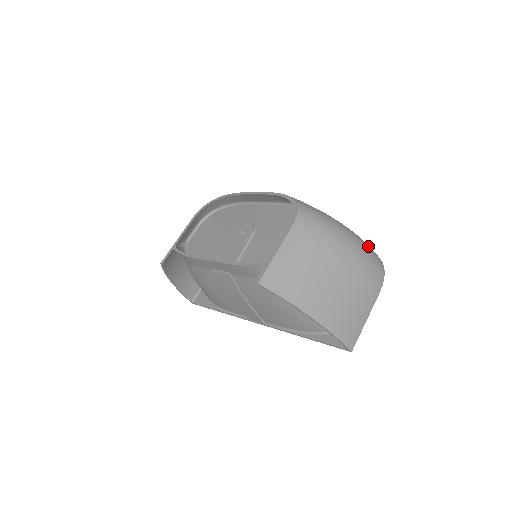
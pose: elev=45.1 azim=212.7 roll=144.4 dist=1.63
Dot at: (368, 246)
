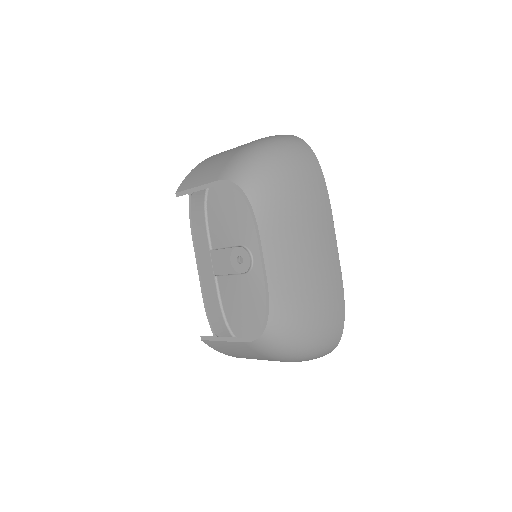
Dot at: (323, 350)
